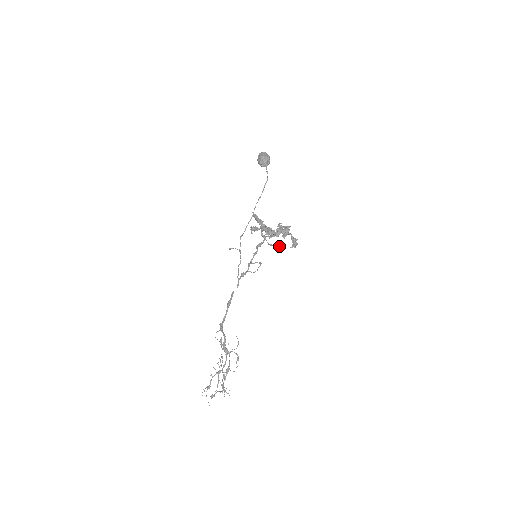
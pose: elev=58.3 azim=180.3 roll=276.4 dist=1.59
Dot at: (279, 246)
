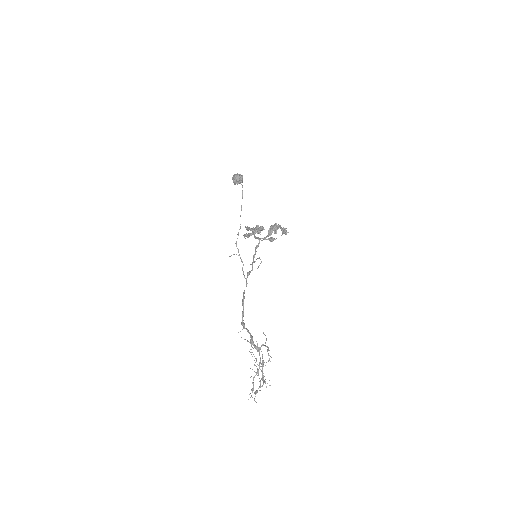
Dot at: (271, 237)
